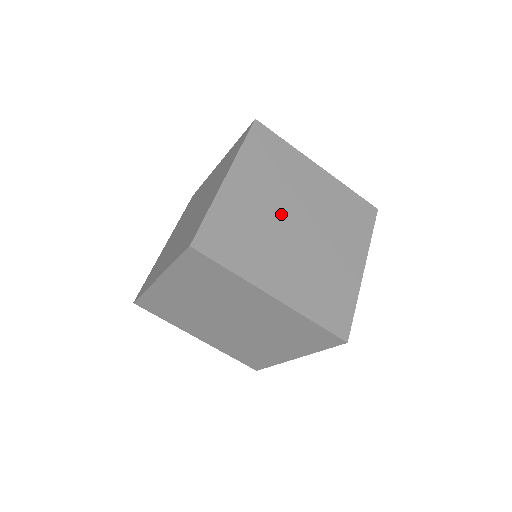
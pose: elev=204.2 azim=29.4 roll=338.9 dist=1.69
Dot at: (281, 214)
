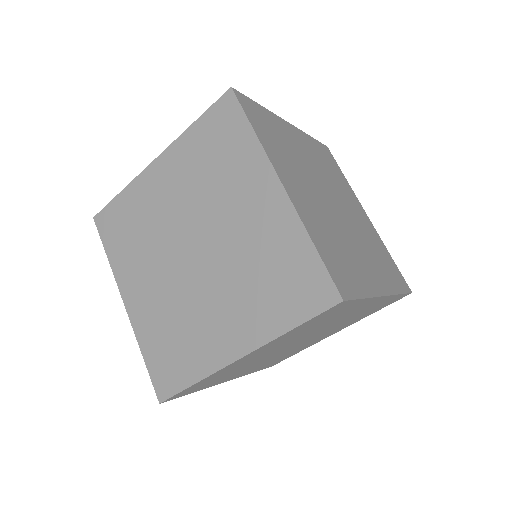
Dot at: (321, 181)
